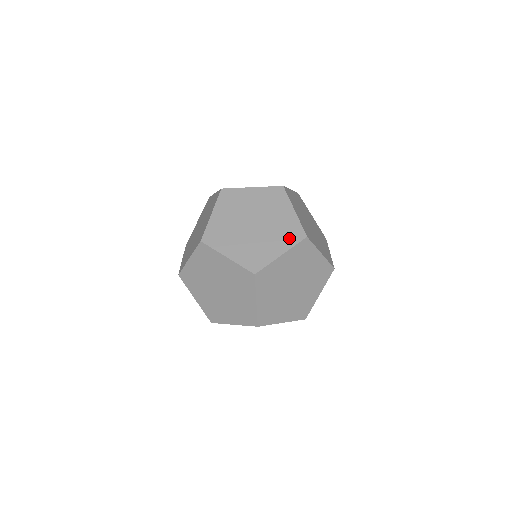
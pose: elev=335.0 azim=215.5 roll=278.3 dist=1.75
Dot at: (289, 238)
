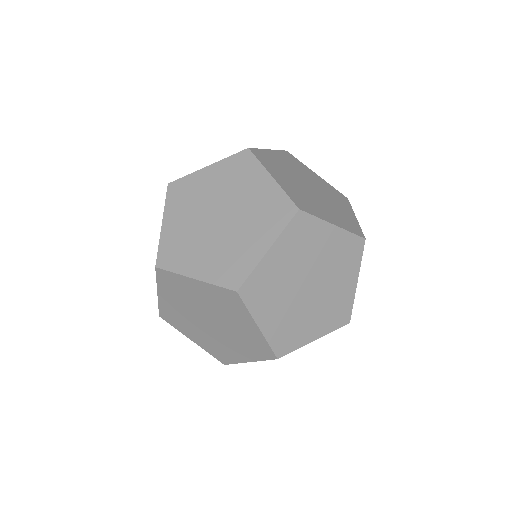
Dot at: (334, 319)
